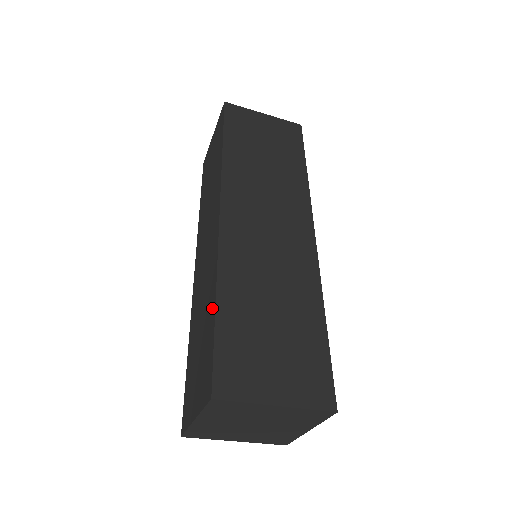
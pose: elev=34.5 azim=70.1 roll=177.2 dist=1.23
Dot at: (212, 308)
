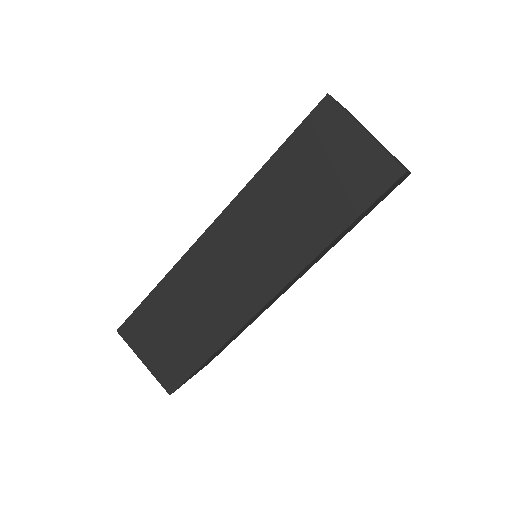
Dot at: (206, 350)
